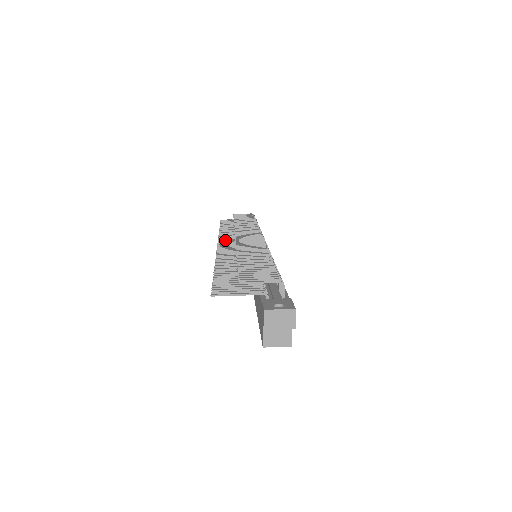
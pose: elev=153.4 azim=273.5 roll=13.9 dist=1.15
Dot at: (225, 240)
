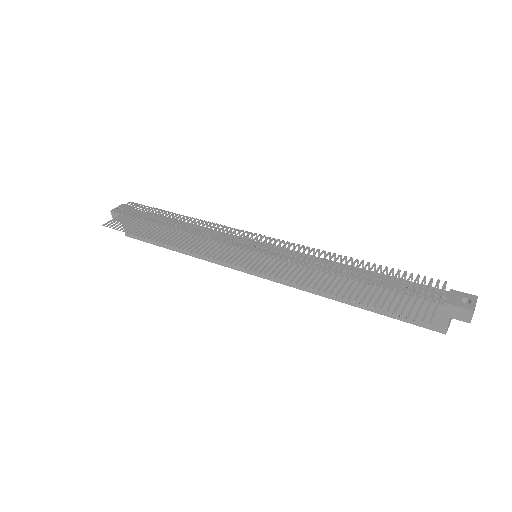
Dot at: (221, 256)
